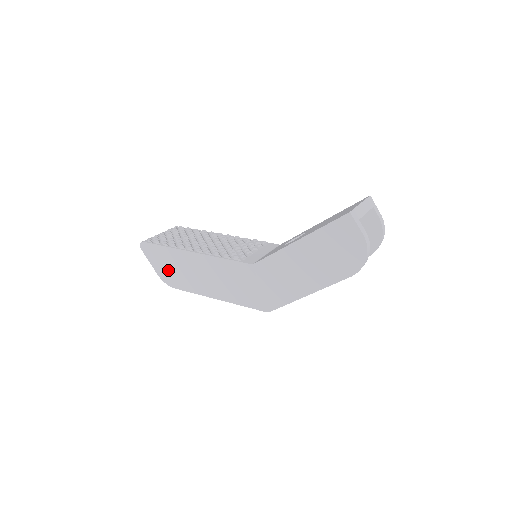
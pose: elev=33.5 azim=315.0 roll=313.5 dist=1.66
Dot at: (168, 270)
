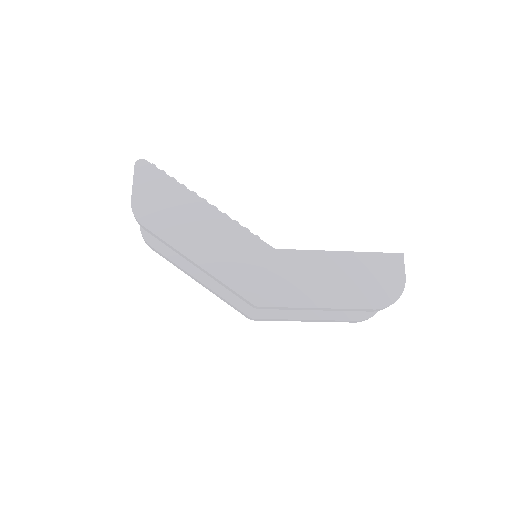
Dot at: (153, 203)
